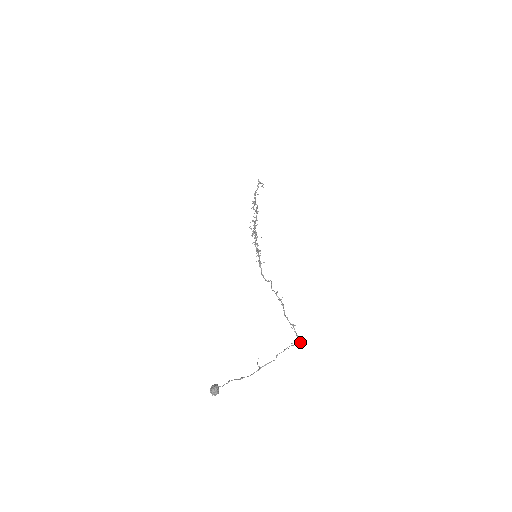
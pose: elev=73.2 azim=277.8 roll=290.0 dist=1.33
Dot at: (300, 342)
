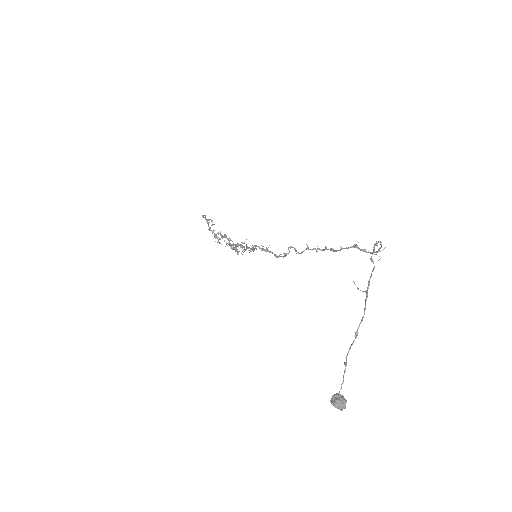
Dot at: (381, 245)
